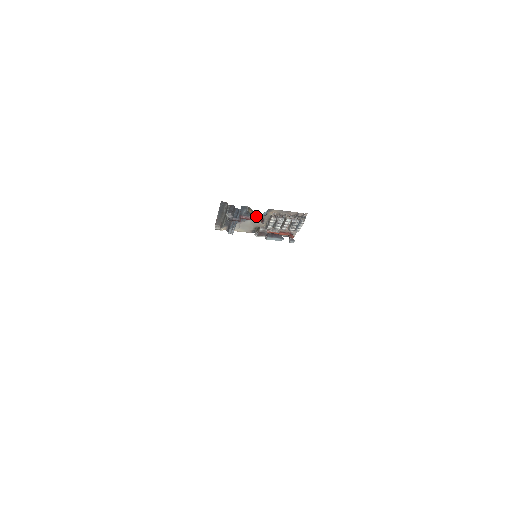
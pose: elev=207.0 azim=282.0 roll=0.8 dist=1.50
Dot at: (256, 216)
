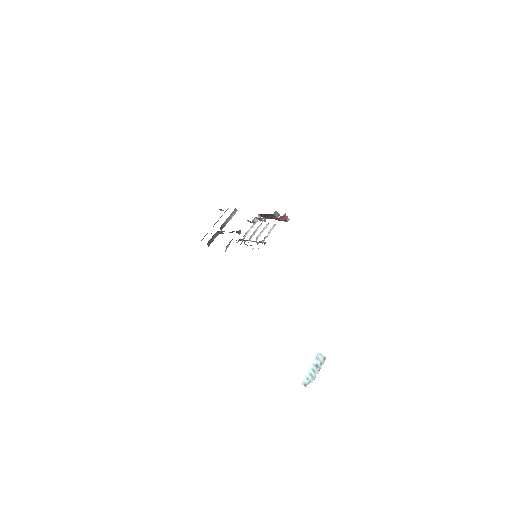
Dot at: occluded
